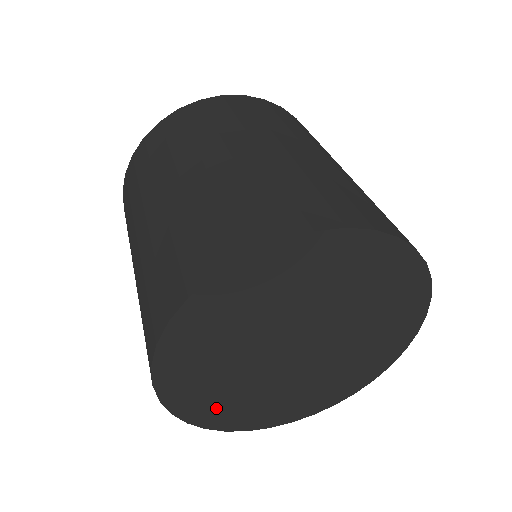
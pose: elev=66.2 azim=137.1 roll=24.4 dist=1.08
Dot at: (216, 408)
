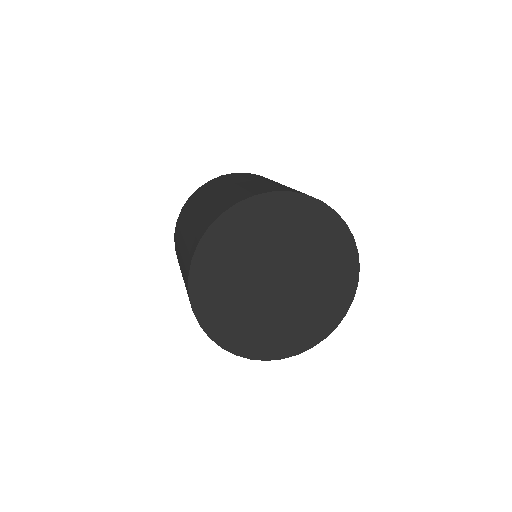
Dot at: (210, 295)
